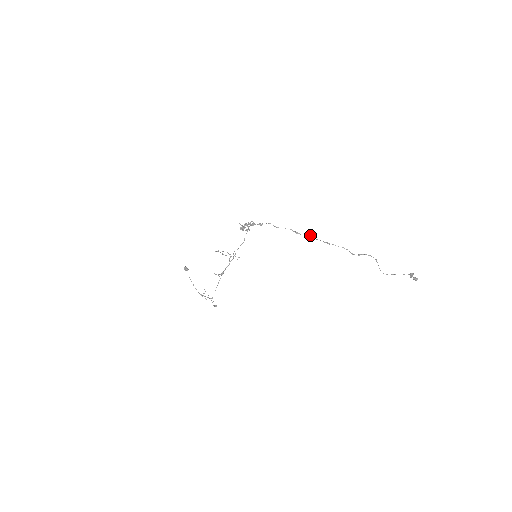
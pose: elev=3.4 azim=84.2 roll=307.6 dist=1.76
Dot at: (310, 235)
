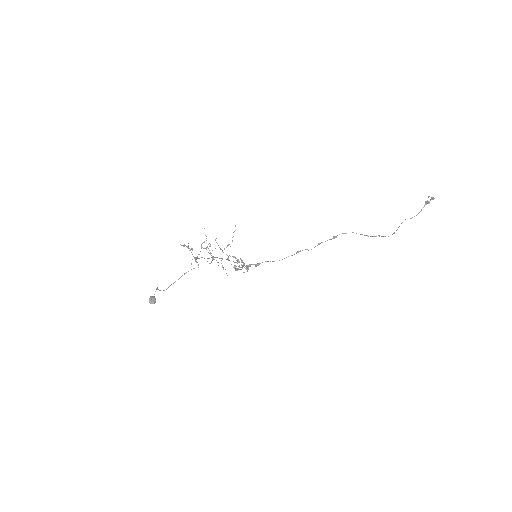
Dot at: occluded
